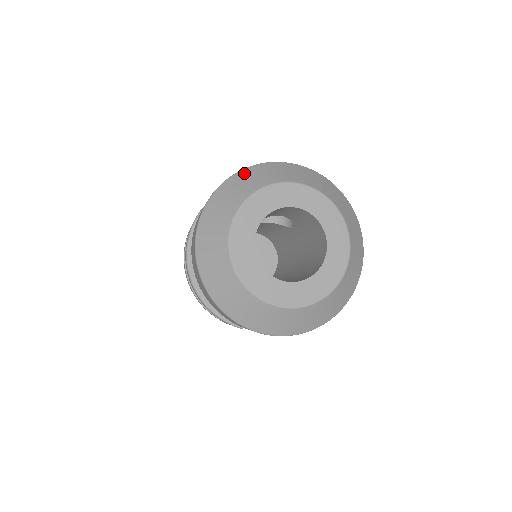
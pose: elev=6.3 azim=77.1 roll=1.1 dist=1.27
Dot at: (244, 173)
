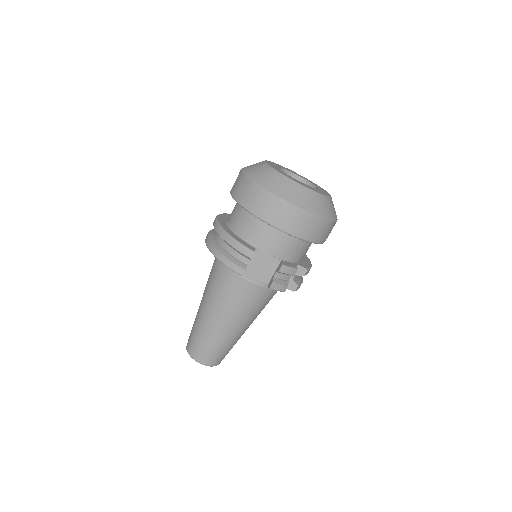
Dot at: occluded
